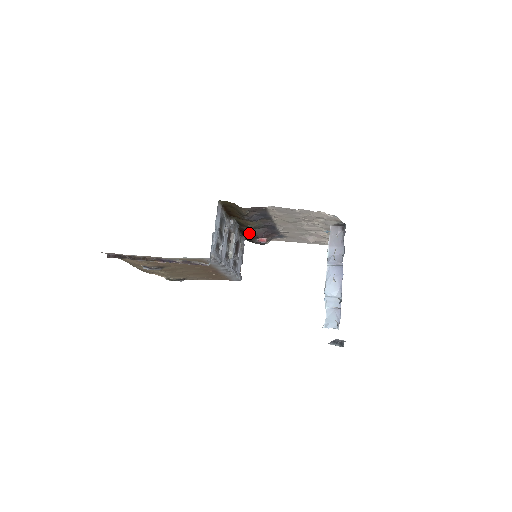
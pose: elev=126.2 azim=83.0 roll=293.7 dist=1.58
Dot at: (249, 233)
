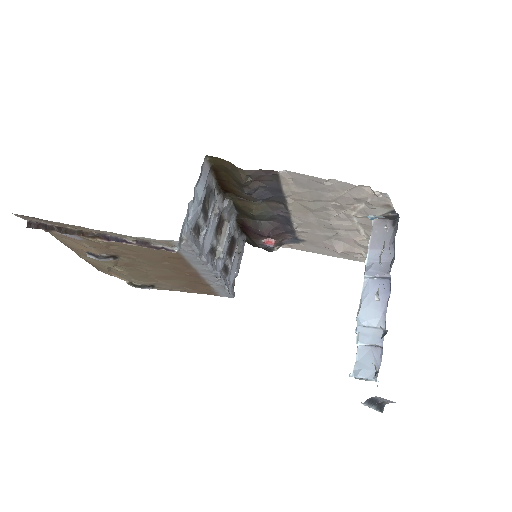
Dot at: (251, 228)
